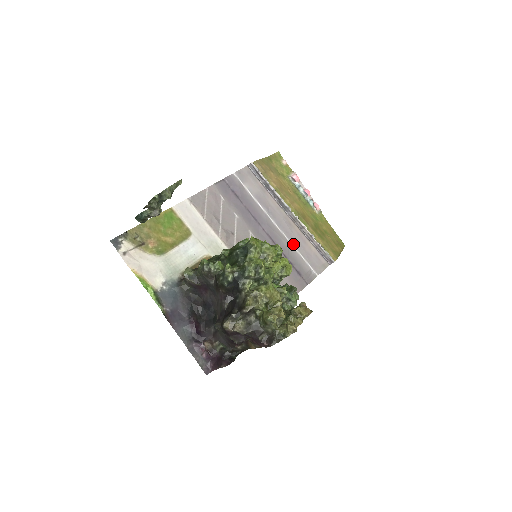
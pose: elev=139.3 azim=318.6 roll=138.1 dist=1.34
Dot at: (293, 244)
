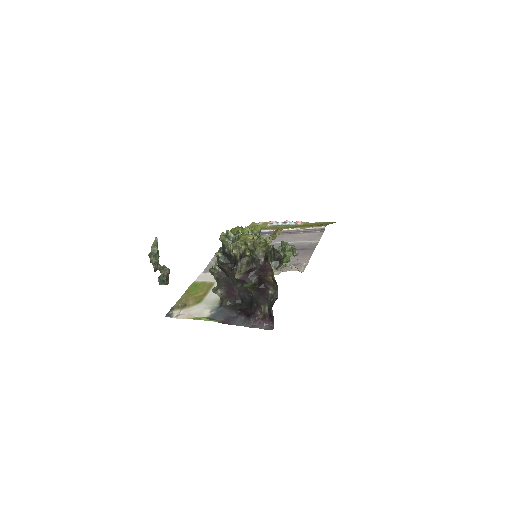
Dot at: (288, 242)
